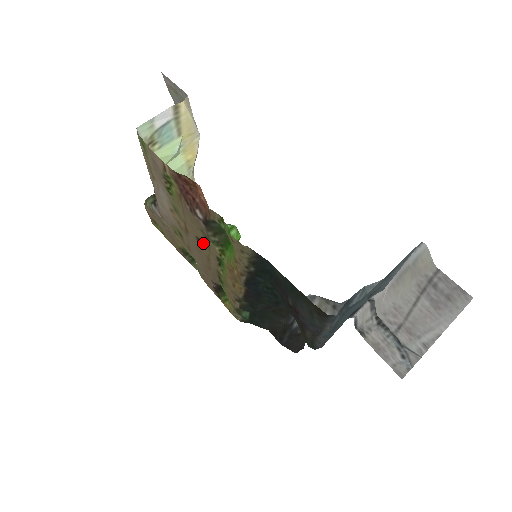
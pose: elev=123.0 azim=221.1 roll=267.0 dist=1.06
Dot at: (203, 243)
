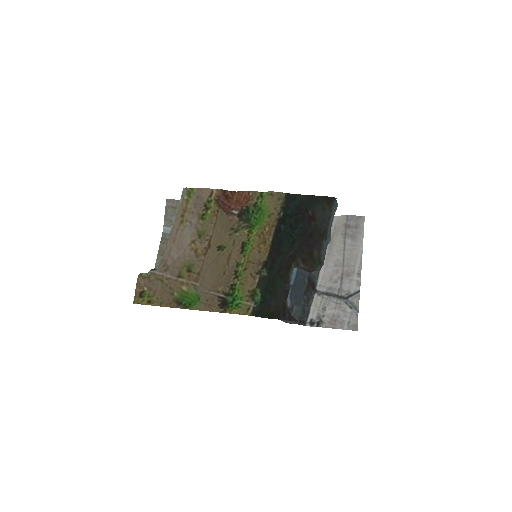
Dot at: (226, 246)
